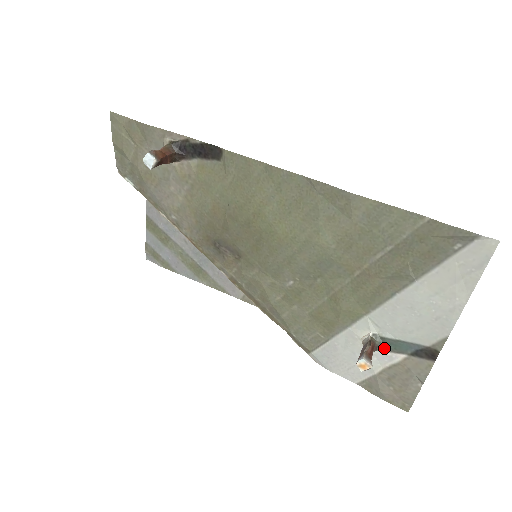
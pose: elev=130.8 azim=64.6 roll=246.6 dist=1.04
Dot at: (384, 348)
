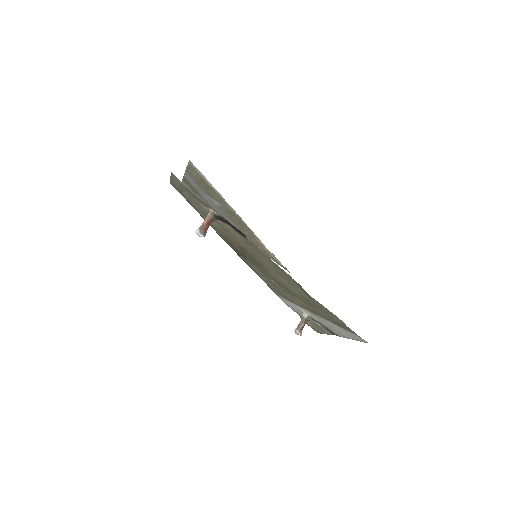
Dot at: occluded
